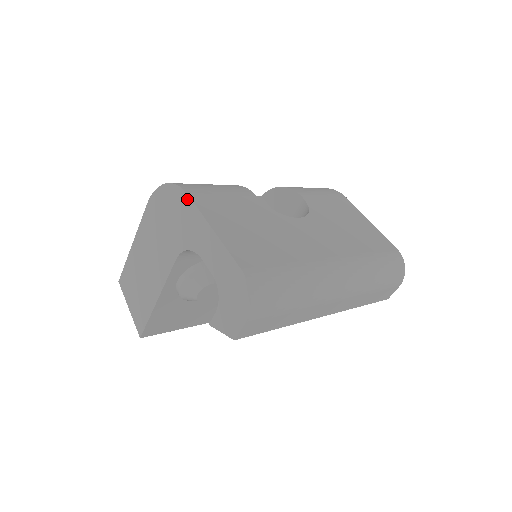
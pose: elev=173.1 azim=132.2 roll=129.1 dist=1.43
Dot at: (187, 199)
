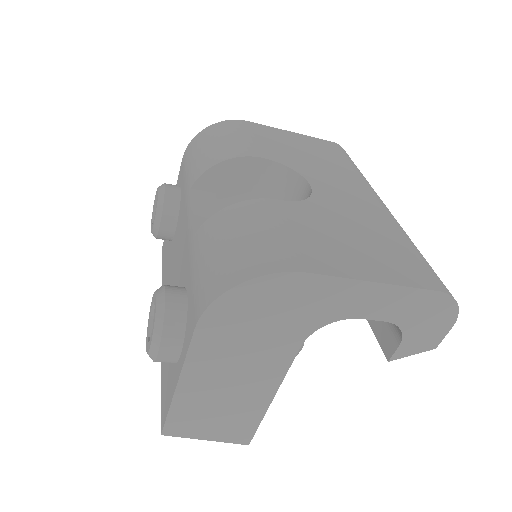
Dot at: (306, 278)
